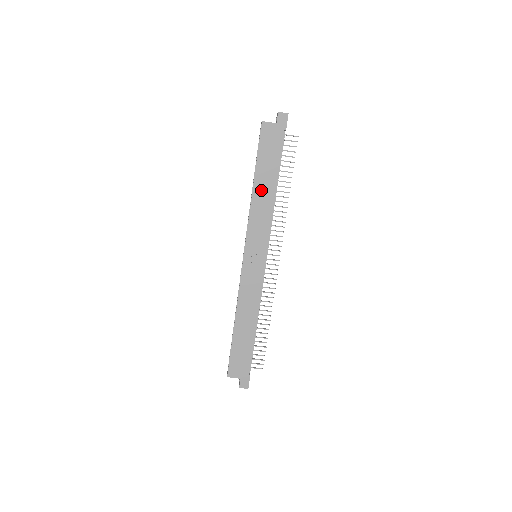
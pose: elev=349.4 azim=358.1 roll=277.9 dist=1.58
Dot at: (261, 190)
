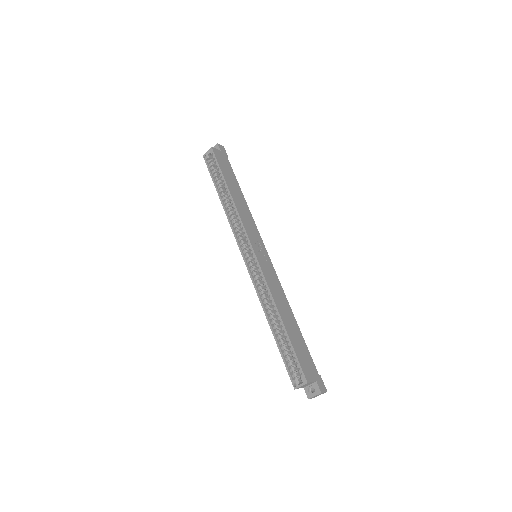
Dot at: (236, 196)
